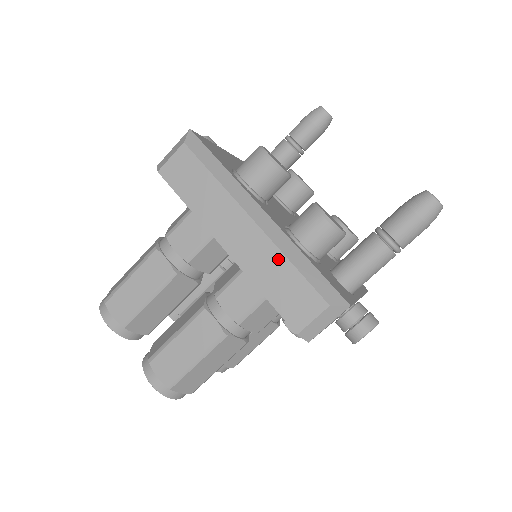
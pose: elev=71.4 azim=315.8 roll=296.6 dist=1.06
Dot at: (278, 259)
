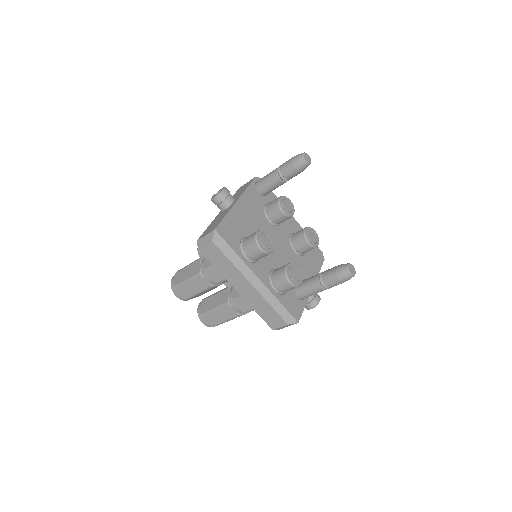
Dot at: (264, 303)
